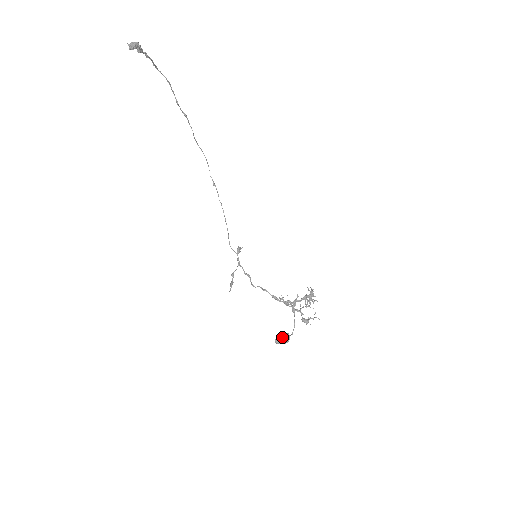
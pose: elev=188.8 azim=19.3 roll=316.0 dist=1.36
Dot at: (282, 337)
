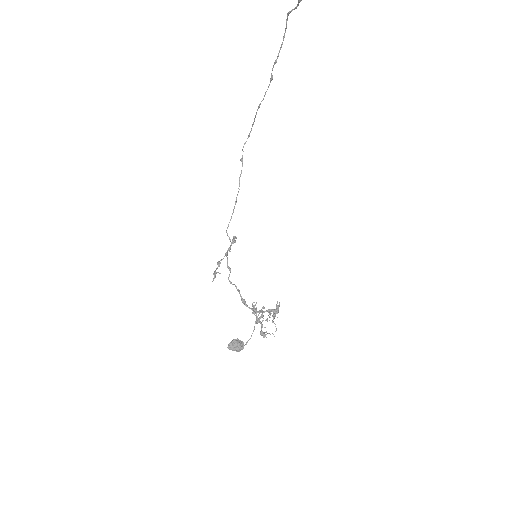
Dot at: (238, 344)
